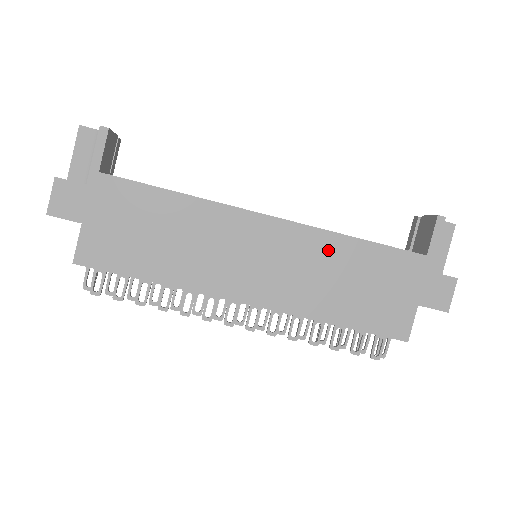
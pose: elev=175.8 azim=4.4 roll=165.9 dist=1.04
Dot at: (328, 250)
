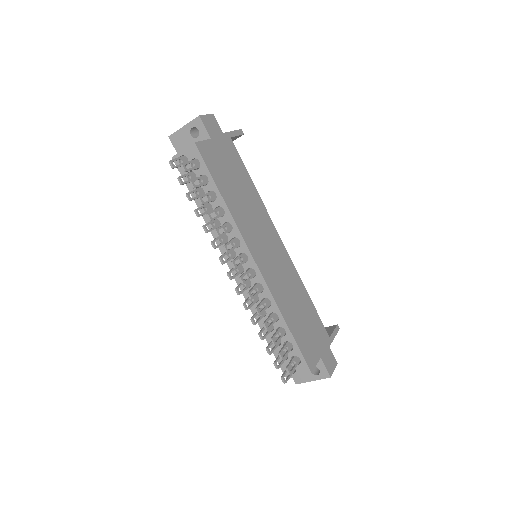
Dot at: (297, 285)
